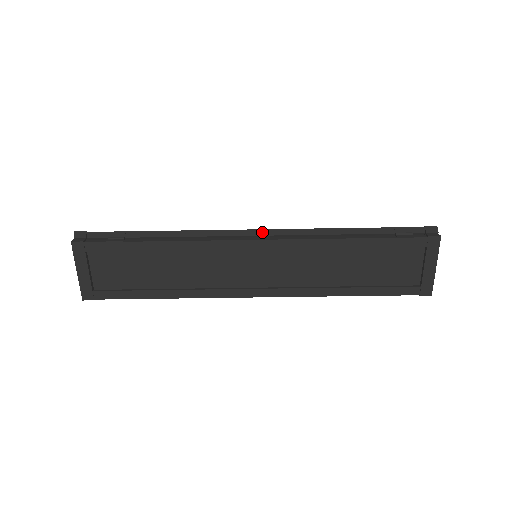
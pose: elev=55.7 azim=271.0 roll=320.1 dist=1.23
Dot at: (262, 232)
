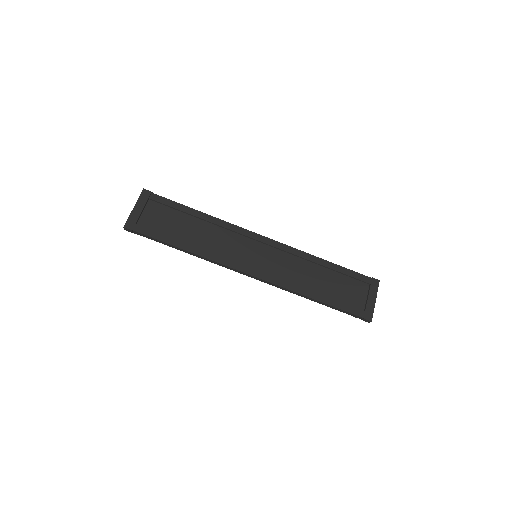
Dot at: occluded
